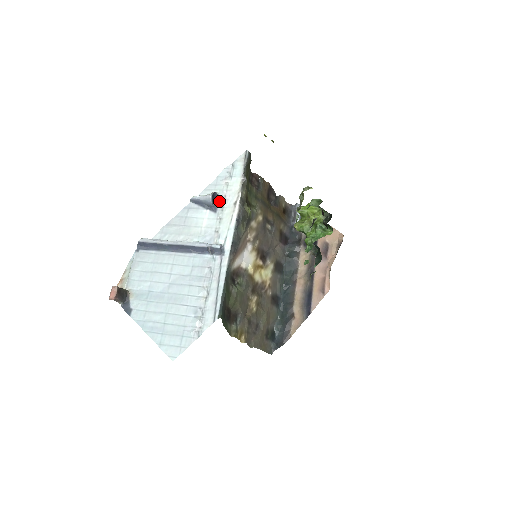
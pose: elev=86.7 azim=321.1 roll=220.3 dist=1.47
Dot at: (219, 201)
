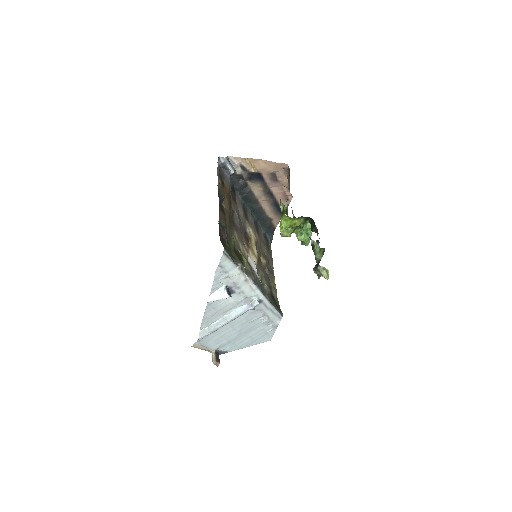
Dot at: (231, 287)
